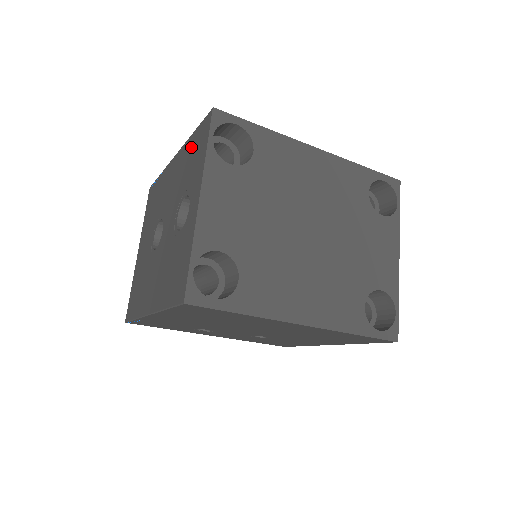
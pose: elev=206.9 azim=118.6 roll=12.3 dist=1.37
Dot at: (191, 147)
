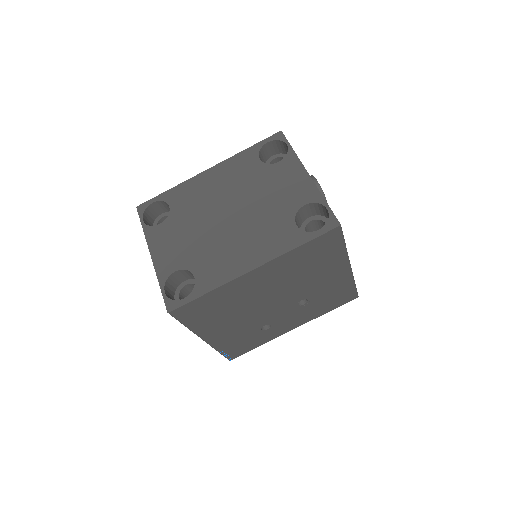
Dot at: occluded
